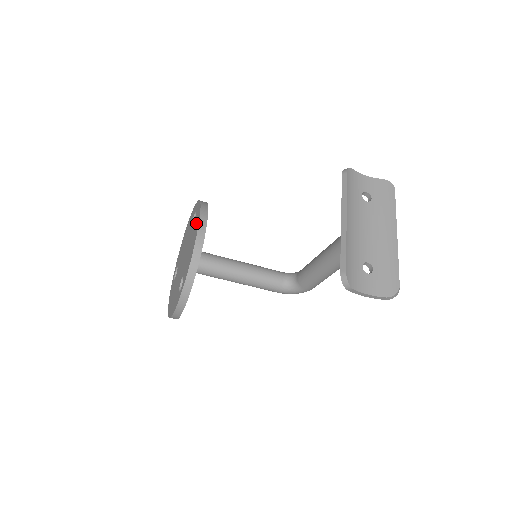
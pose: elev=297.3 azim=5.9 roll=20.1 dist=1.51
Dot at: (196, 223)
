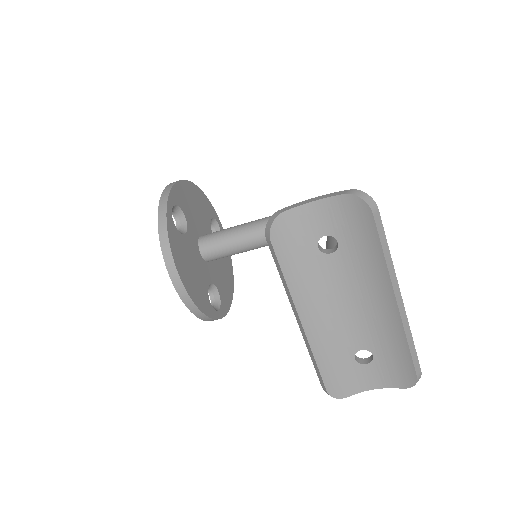
Dot at: occluded
